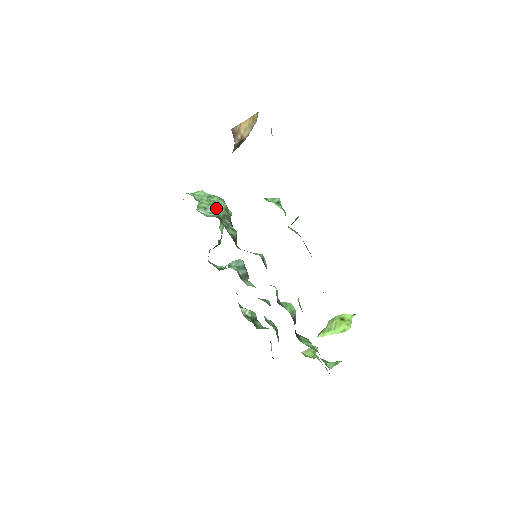
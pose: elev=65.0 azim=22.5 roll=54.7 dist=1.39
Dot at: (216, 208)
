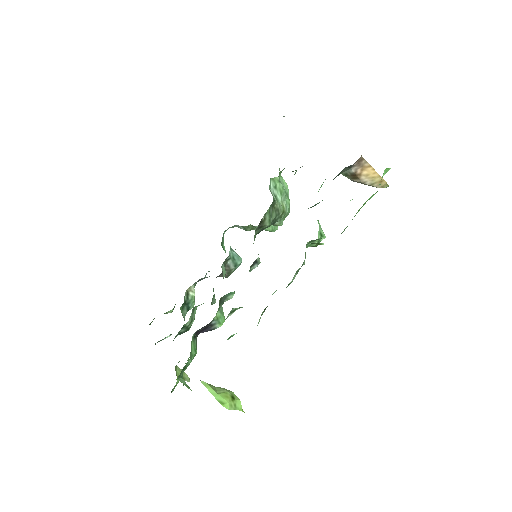
Dot at: (281, 199)
